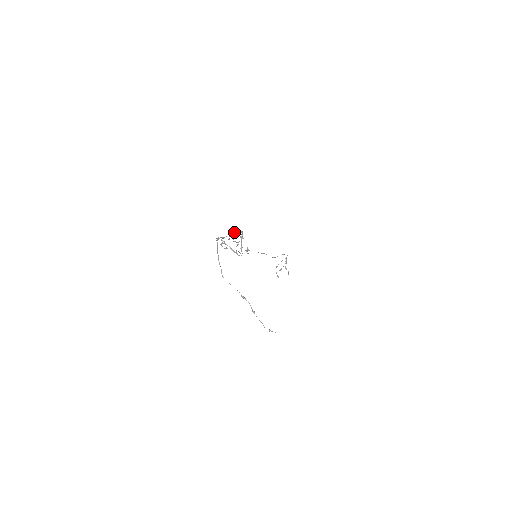
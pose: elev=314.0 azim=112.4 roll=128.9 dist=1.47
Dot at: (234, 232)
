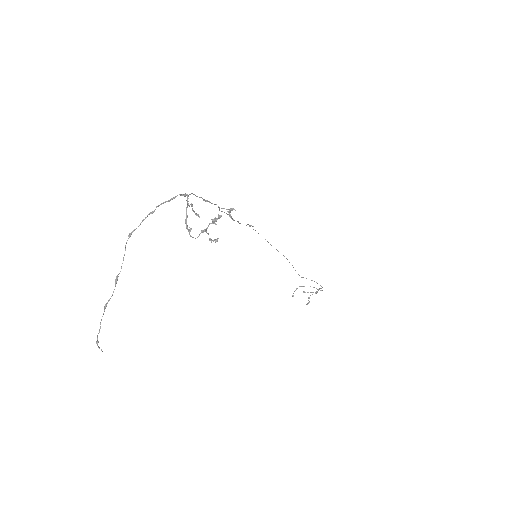
Dot at: occluded
